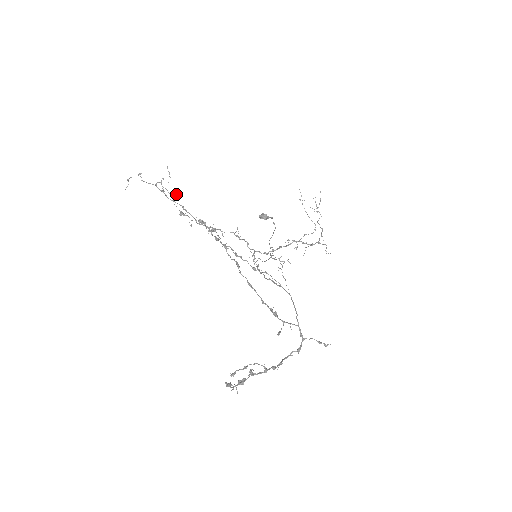
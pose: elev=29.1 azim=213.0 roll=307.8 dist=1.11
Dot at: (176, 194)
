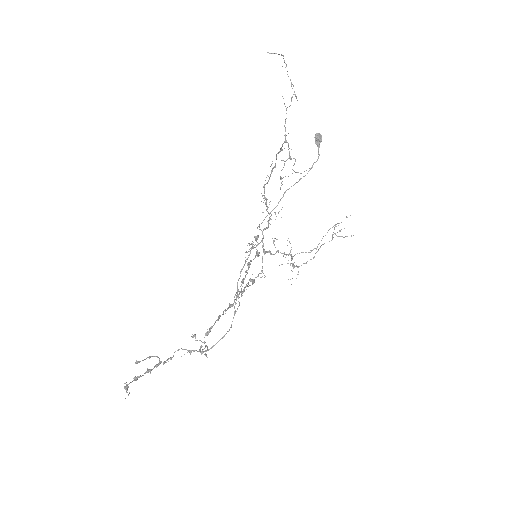
Dot at: occluded
